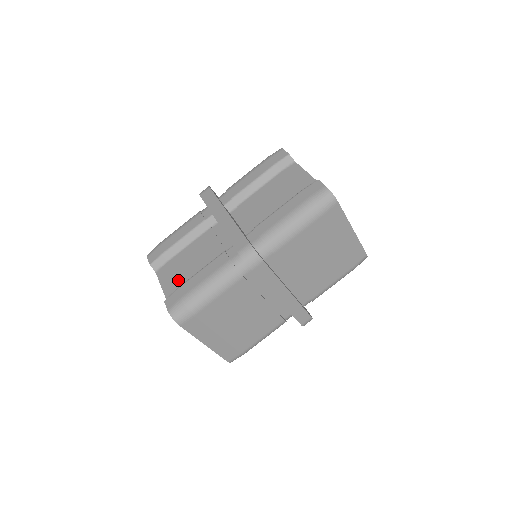
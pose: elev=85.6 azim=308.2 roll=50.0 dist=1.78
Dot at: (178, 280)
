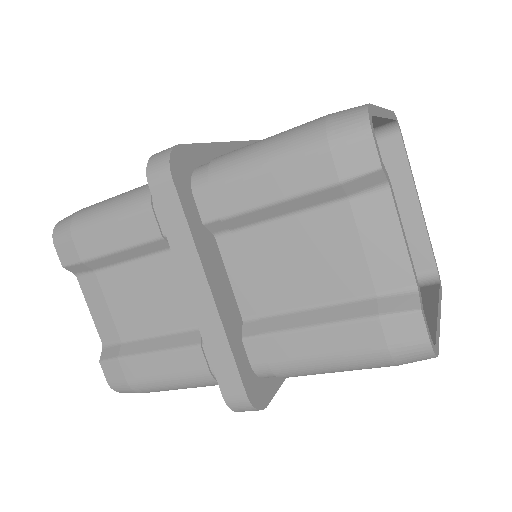
Dot at: (118, 327)
